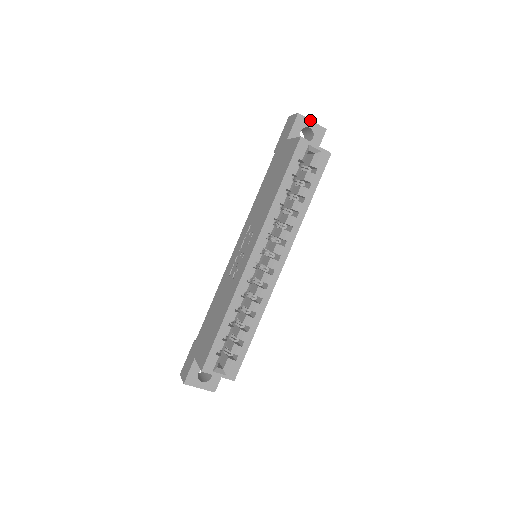
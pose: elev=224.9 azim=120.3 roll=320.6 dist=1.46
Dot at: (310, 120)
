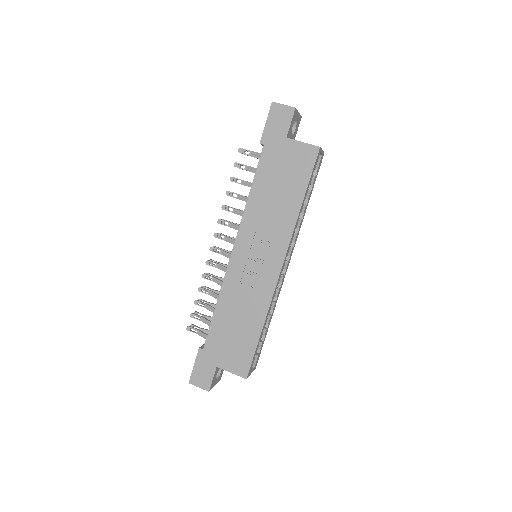
Dot at: (298, 112)
